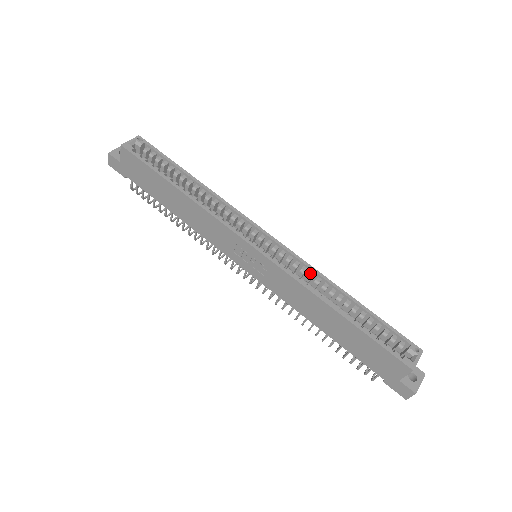
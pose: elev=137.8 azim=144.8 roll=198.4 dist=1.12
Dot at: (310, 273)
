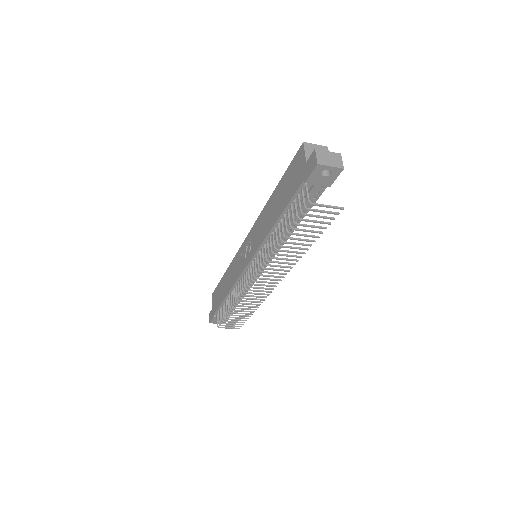
Dot at: occluded
